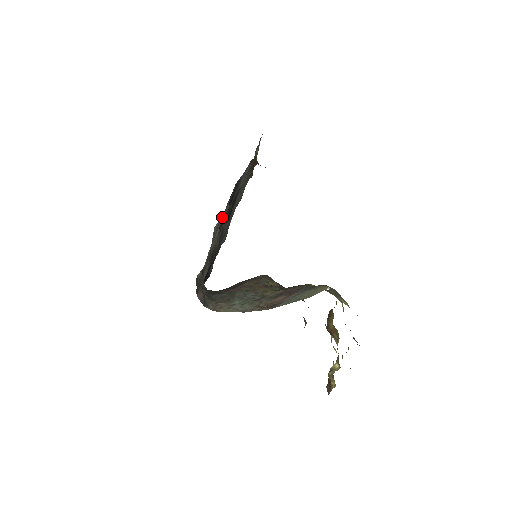
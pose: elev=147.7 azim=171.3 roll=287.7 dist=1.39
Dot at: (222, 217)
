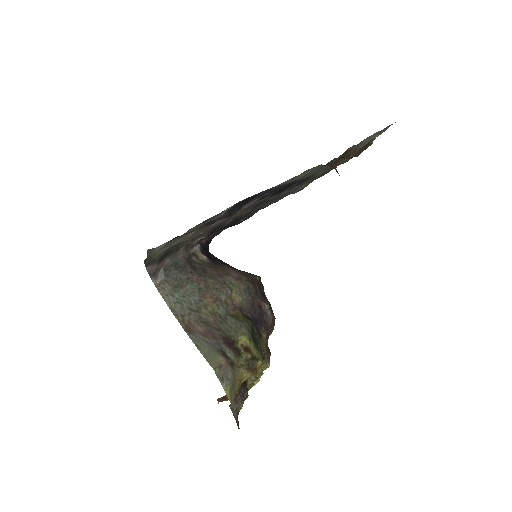
Dot at: (181, 235)
